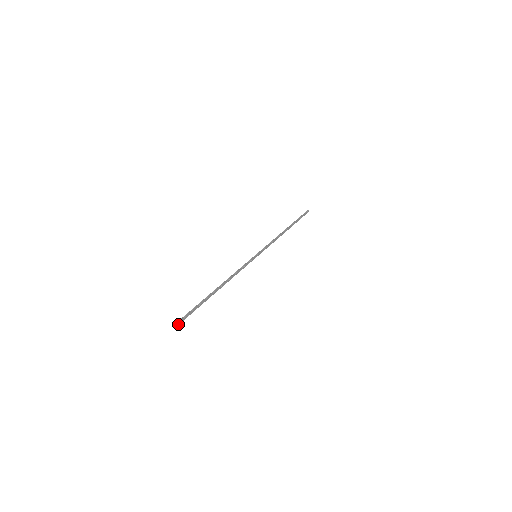
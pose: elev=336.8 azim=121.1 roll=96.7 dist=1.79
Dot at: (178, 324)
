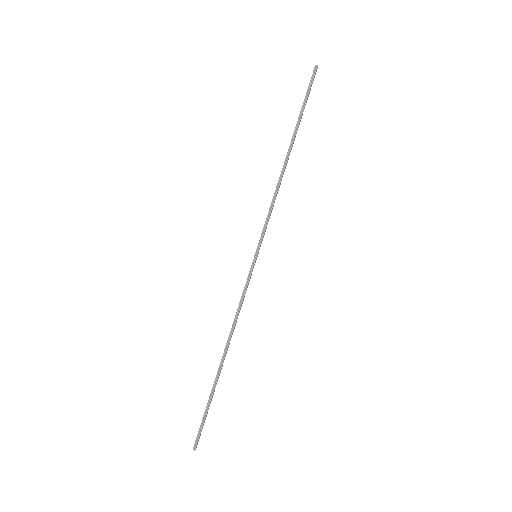
Dot at: (196, 447)
